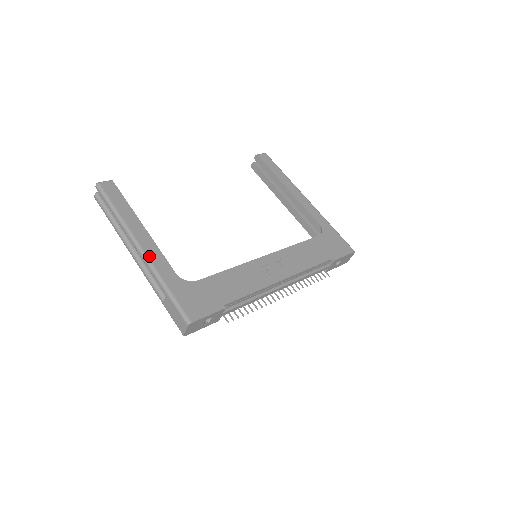
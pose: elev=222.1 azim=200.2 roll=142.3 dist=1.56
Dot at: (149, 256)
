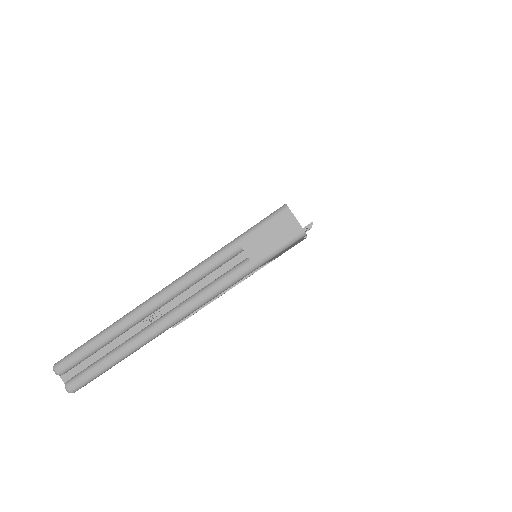
Dot at: (182, 276)
